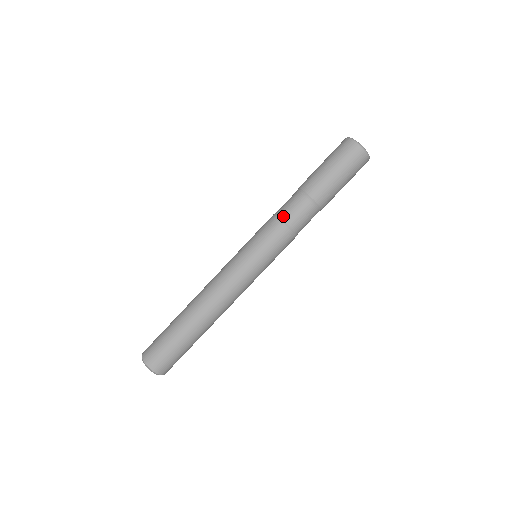
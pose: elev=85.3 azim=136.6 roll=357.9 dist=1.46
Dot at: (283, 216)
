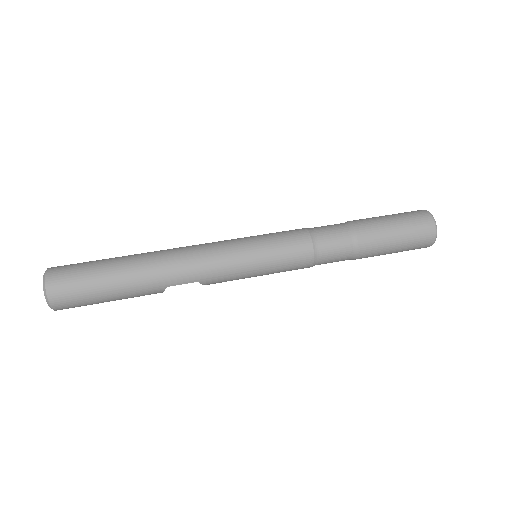
Dot at: occluded
